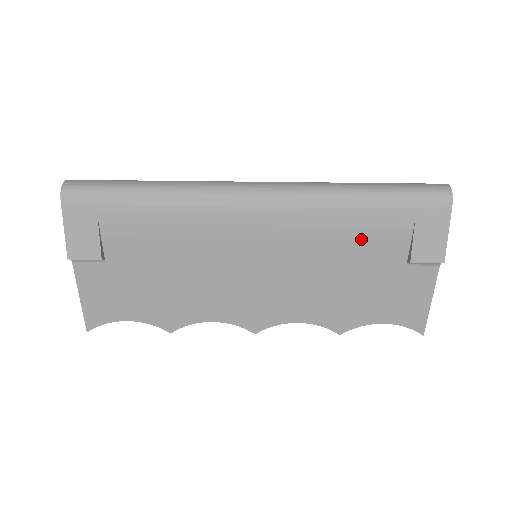
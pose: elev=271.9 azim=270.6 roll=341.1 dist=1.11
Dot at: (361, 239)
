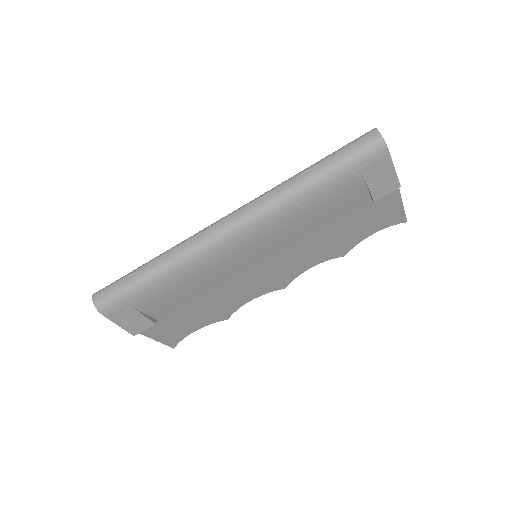
Dot at: (328, 209)
